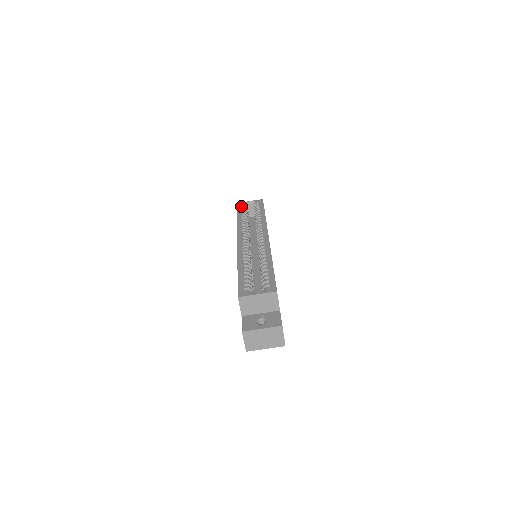
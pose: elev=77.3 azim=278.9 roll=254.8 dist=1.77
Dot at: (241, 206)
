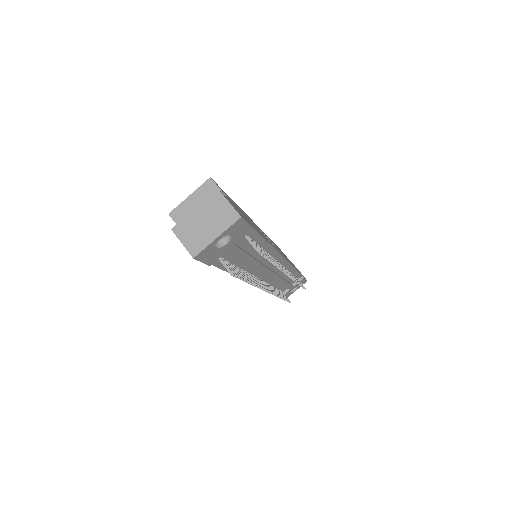
Dot at: occluded
